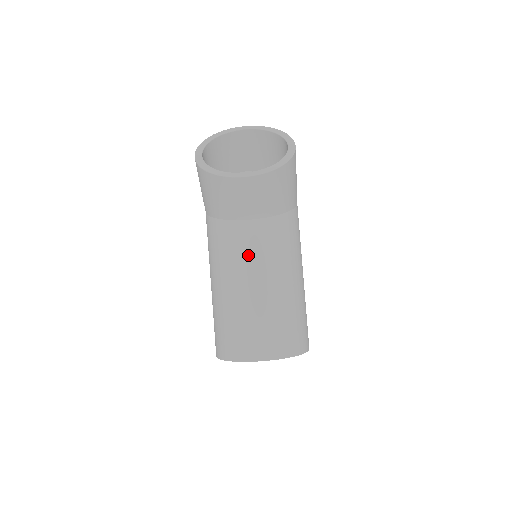
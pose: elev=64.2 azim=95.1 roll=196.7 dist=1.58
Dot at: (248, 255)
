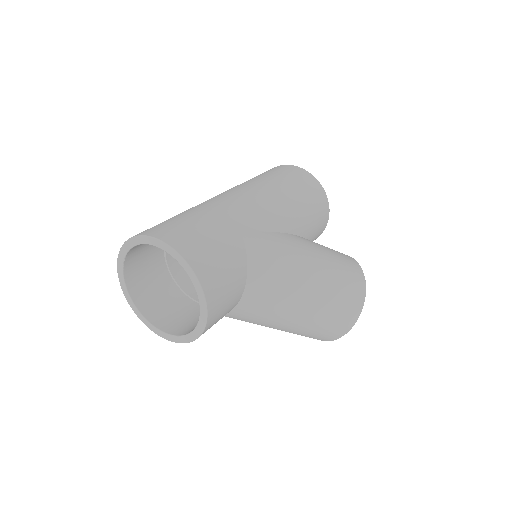
Dot at: (258, 320)
